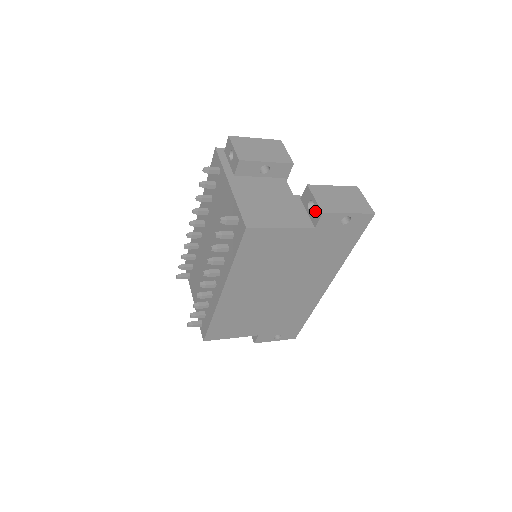
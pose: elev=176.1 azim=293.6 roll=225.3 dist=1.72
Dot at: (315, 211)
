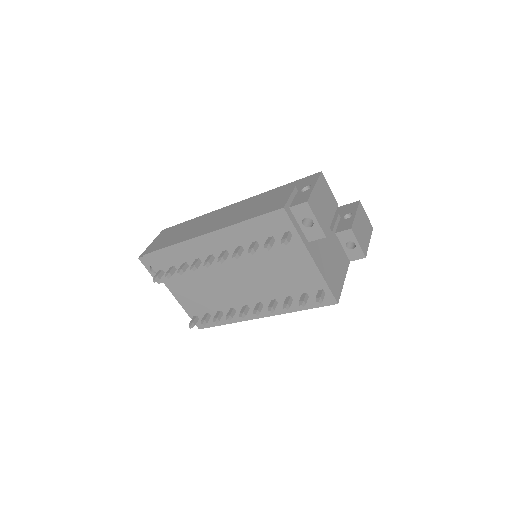
Dot at: (356, 252)
